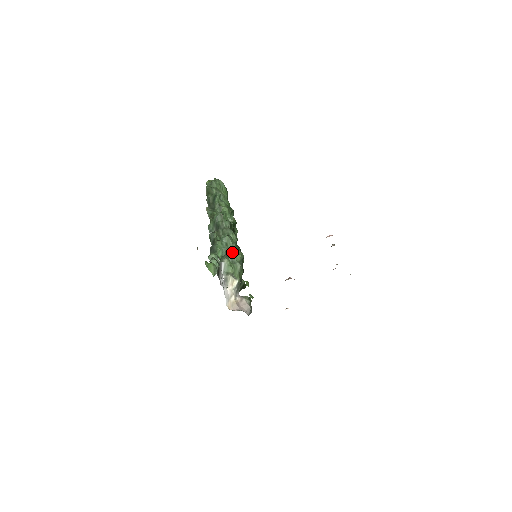
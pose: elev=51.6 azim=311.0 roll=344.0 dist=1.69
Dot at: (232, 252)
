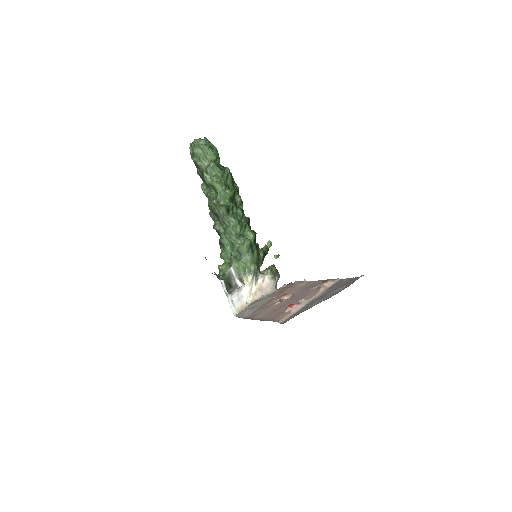
Dot at: (237, 246)
